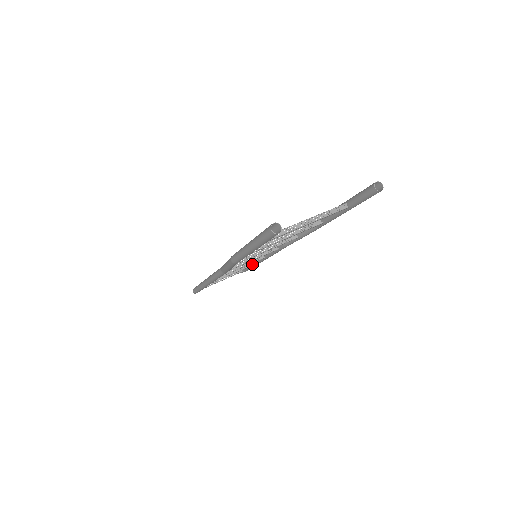
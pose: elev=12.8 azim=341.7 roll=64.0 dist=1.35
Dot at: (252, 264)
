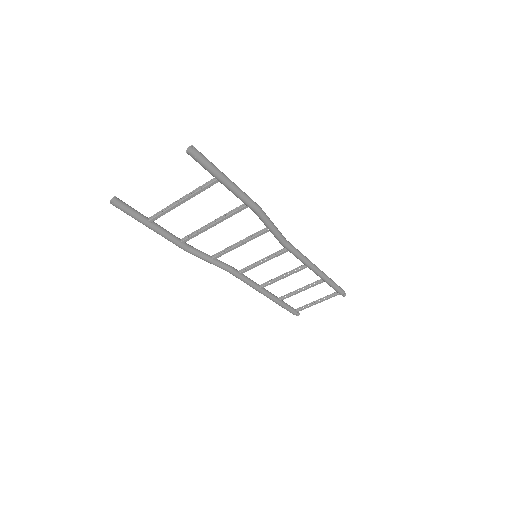
Dot at: (322, 280)
